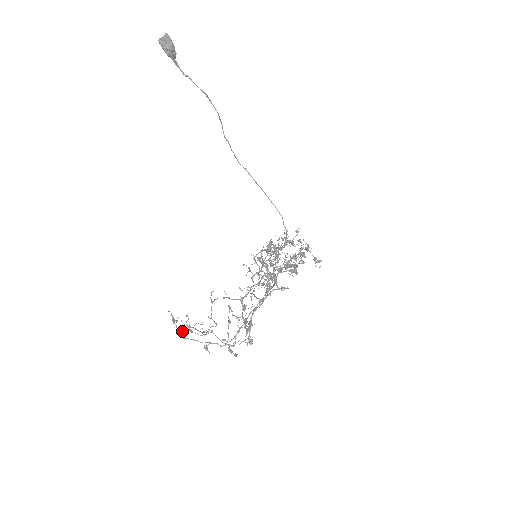
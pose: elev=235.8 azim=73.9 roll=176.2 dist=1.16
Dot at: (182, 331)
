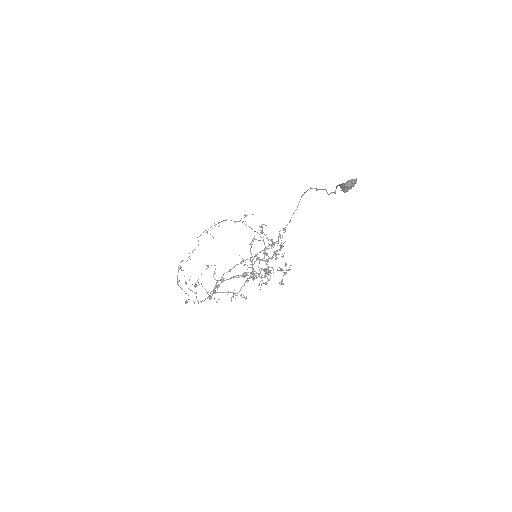
Dot at: occluded
